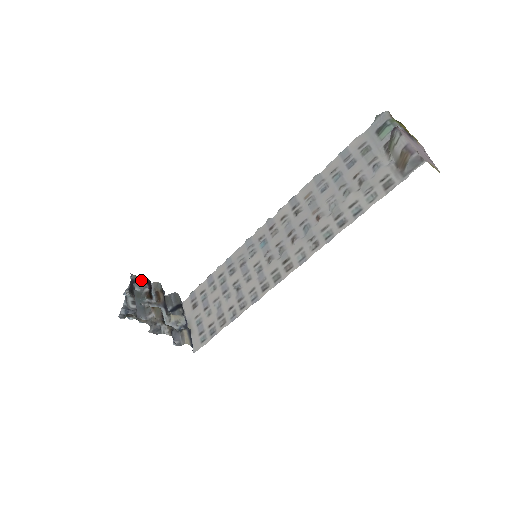
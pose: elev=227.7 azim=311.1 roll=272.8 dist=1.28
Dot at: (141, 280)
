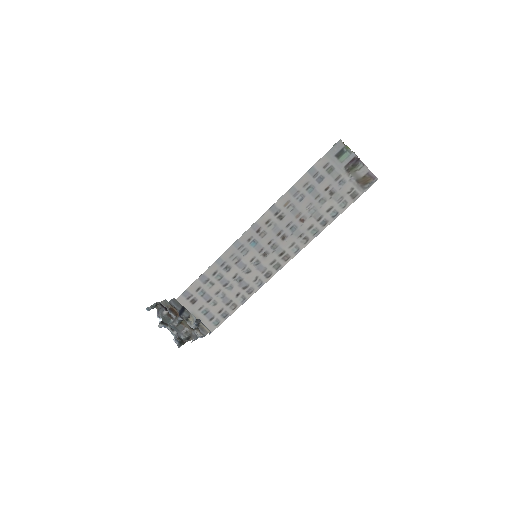
Dot at: (160, 308)
